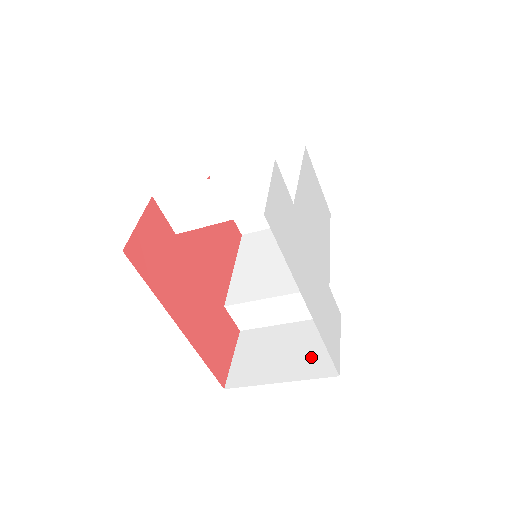
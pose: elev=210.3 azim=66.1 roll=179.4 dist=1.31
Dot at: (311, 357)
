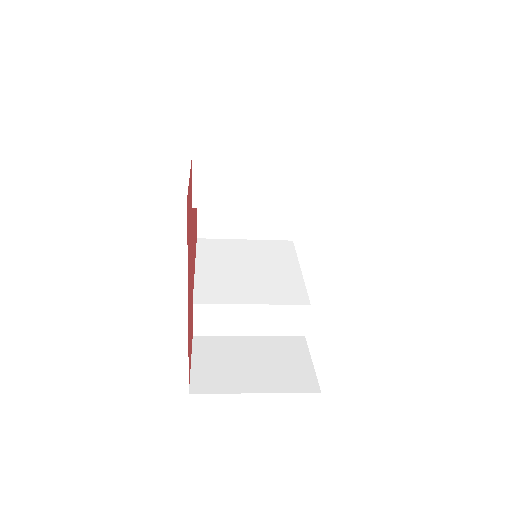
Dot at: (285, 371)
